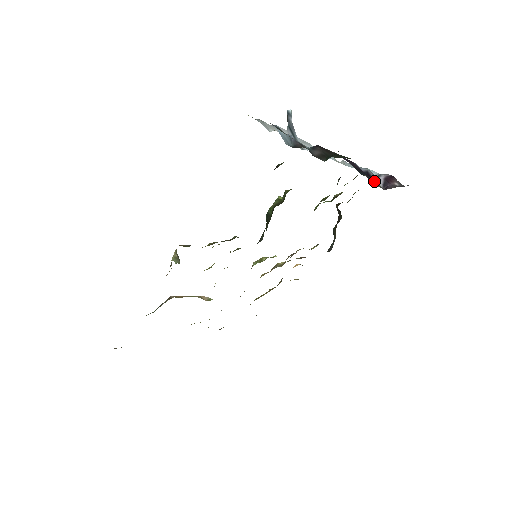
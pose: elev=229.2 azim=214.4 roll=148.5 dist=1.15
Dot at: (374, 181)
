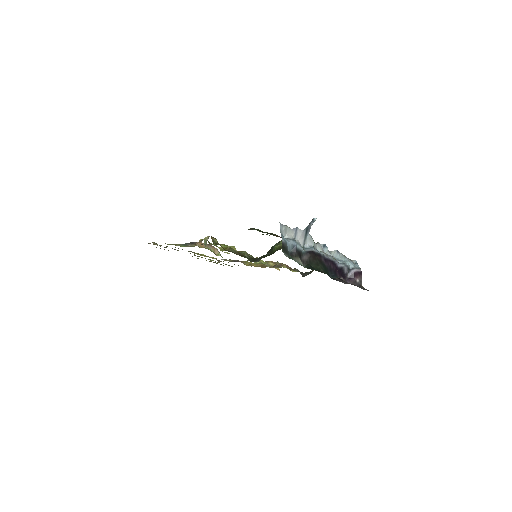
Dot at: (343, 273)
